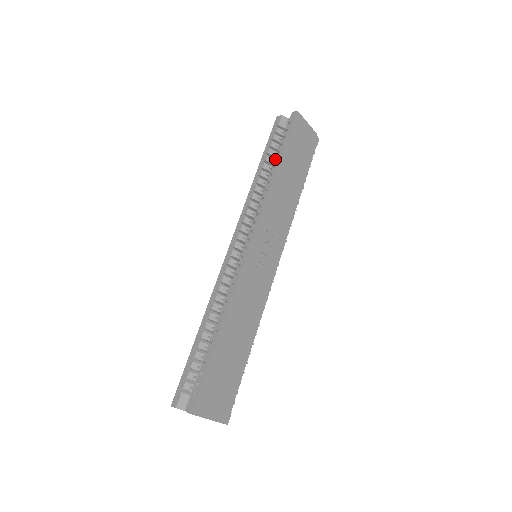
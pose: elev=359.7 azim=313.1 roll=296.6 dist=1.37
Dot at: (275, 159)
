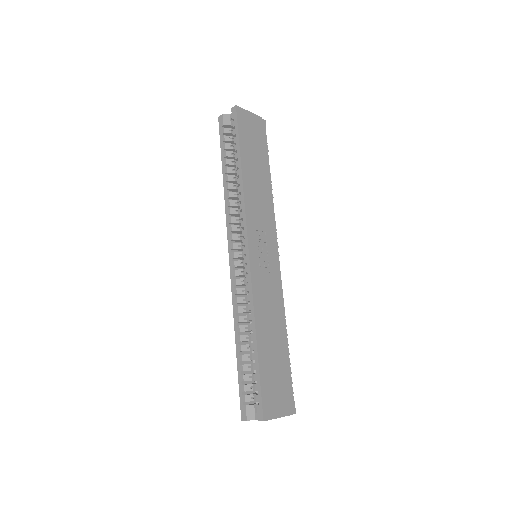
Dot at: (234, 159)
